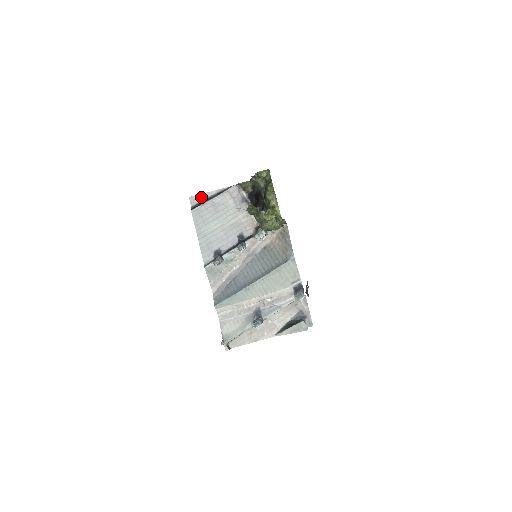
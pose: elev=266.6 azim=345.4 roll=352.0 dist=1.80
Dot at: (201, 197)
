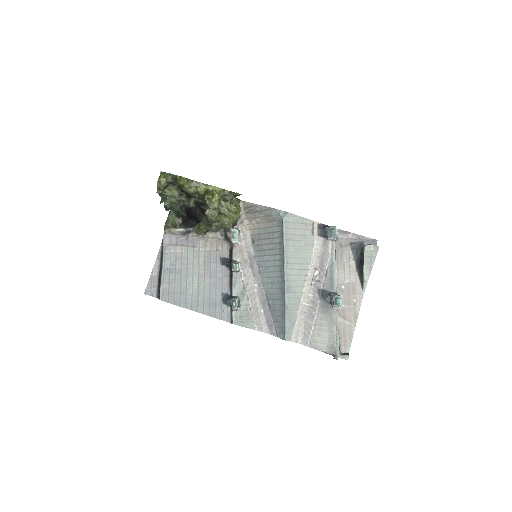
Dot at: (153, 280)
